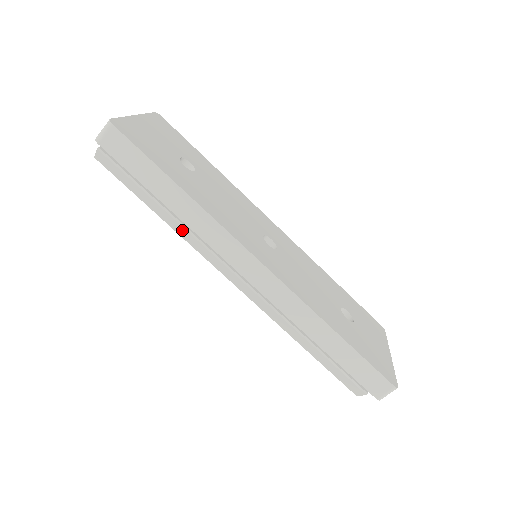
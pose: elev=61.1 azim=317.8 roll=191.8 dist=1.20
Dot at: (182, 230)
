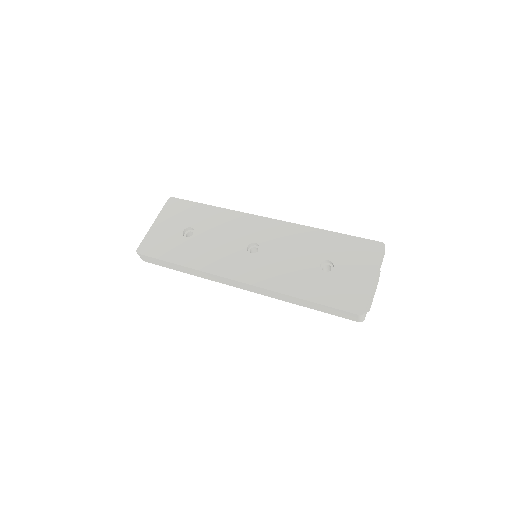
Dot at: occluded
